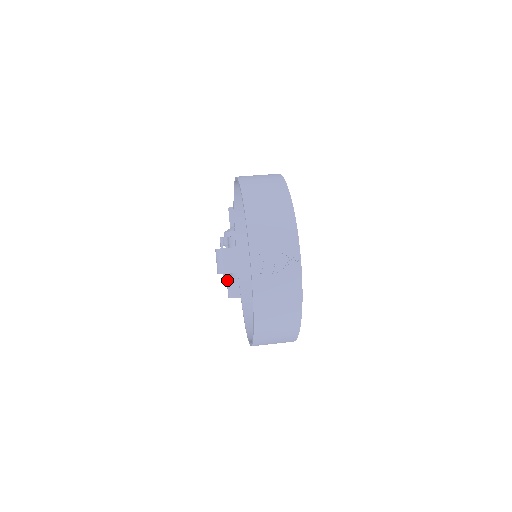
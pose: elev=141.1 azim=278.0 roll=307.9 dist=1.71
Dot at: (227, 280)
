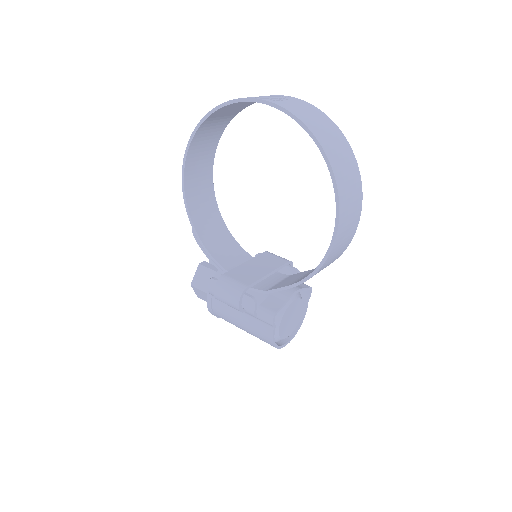
Dot at: occluded
